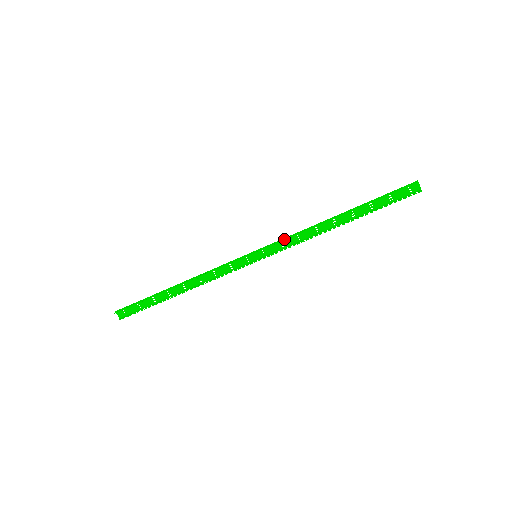
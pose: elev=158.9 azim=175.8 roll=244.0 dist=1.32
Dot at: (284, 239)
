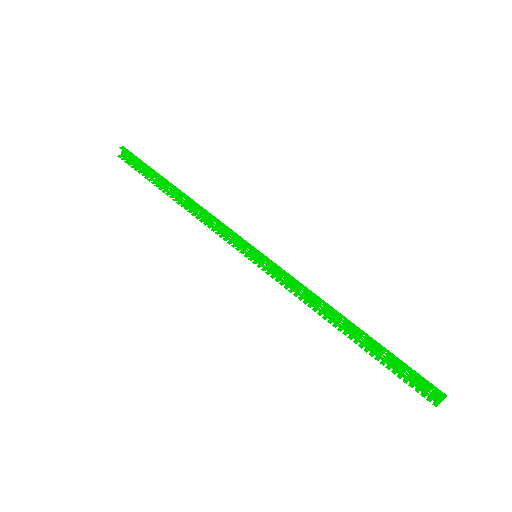
Dot at: (290, 277)
